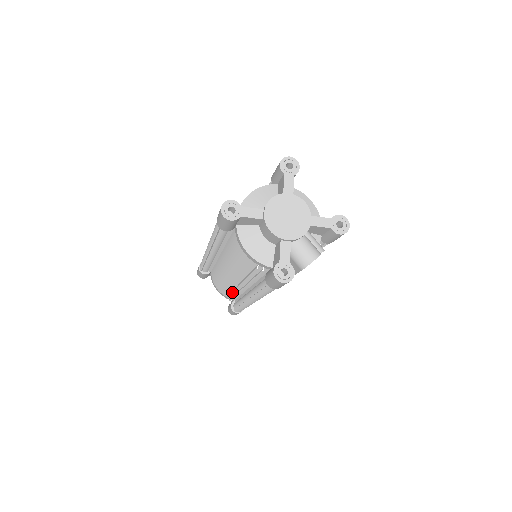
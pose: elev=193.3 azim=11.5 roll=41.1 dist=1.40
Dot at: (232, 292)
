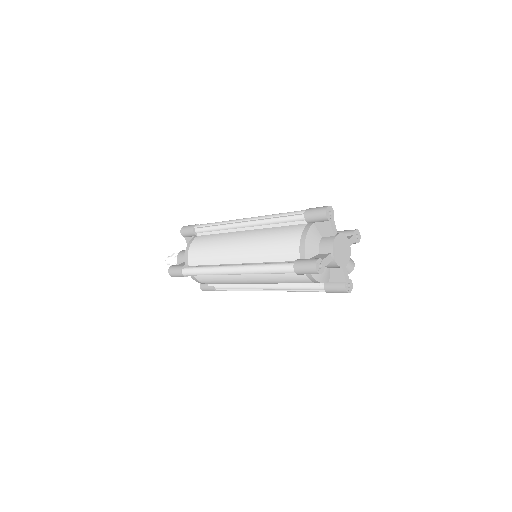
Dot at: occluded
